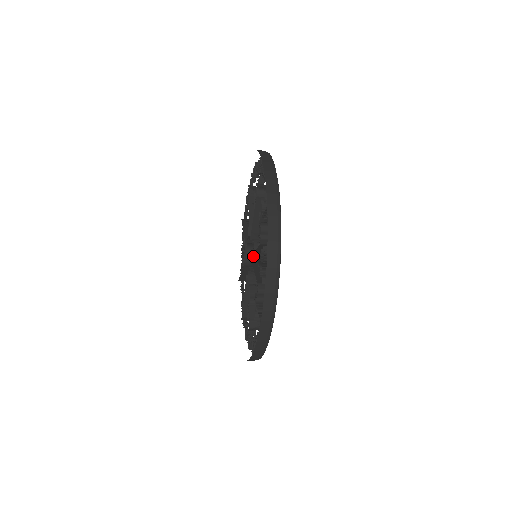
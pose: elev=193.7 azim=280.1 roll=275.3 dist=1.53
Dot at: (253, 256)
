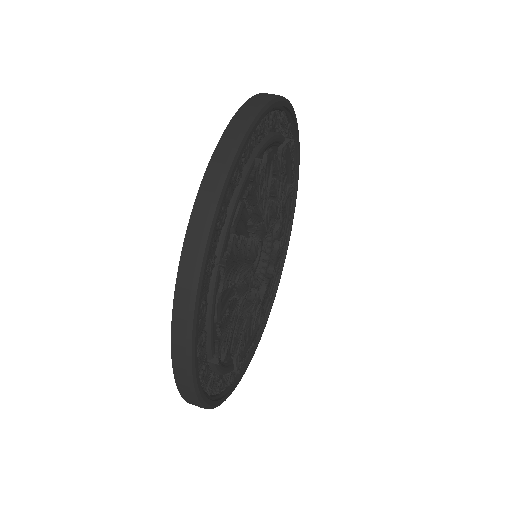
Dot at: occluded
